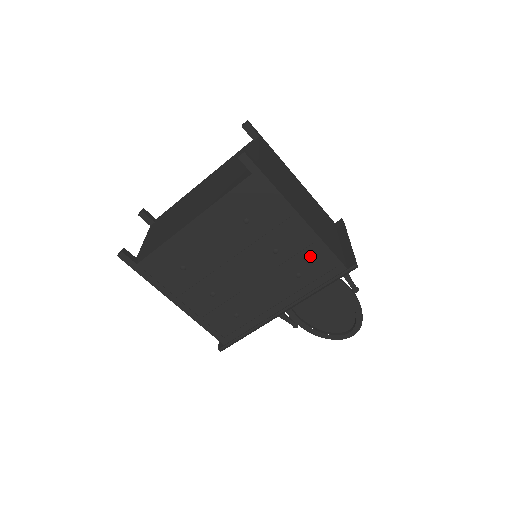
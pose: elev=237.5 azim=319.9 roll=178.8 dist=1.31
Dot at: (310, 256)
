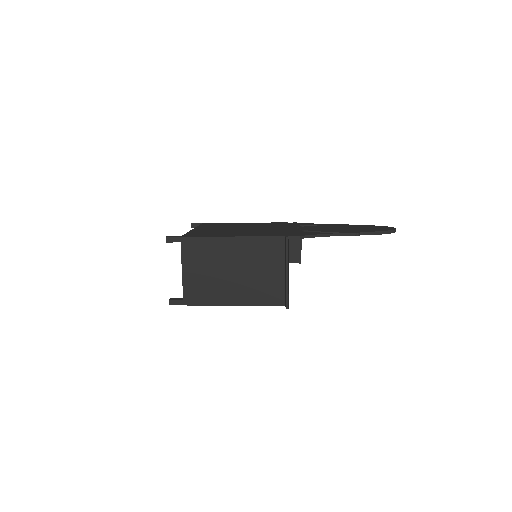
Dot at: occluded
